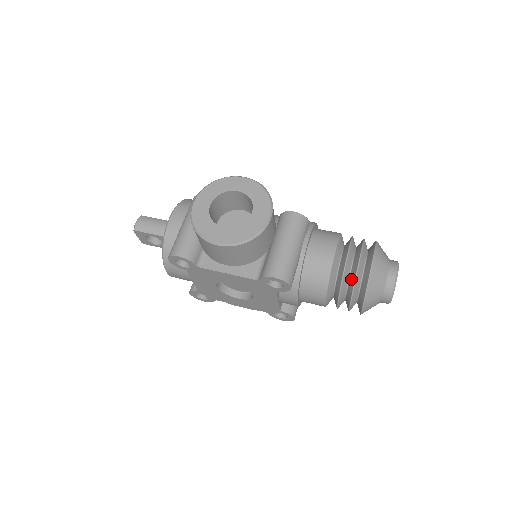
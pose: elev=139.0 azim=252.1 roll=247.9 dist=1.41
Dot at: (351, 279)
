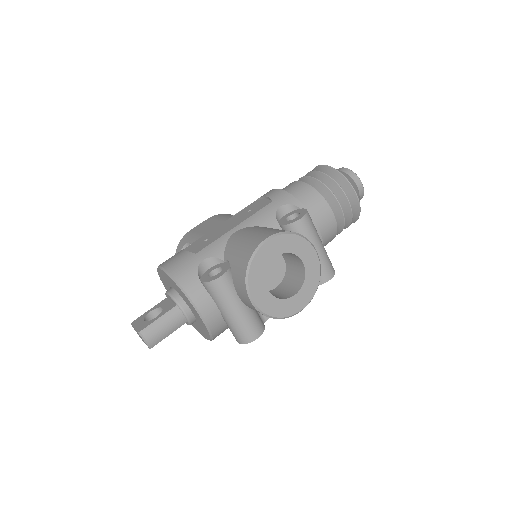
Dot at: (345, 218)
